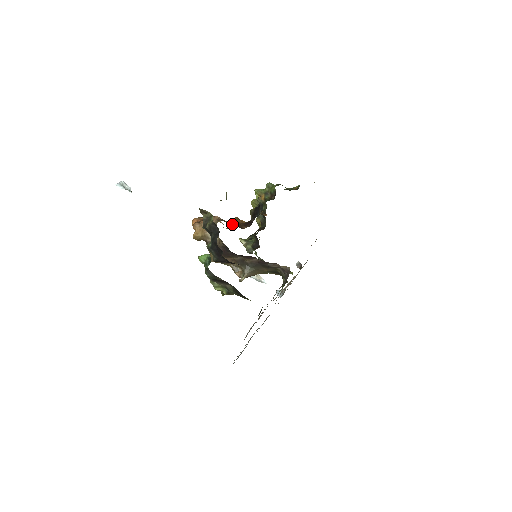
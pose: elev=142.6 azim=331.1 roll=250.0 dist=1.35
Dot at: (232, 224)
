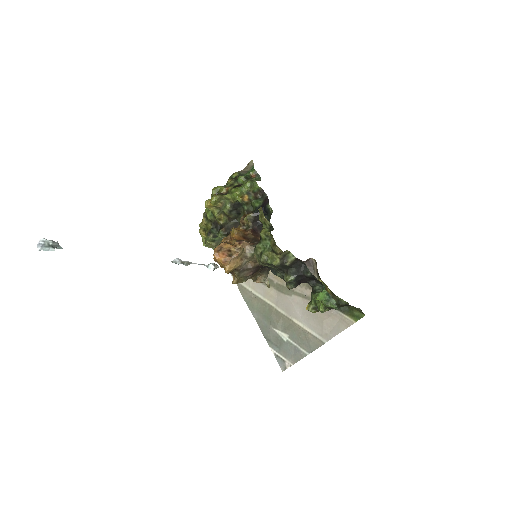
Dot at: (248, 240)
